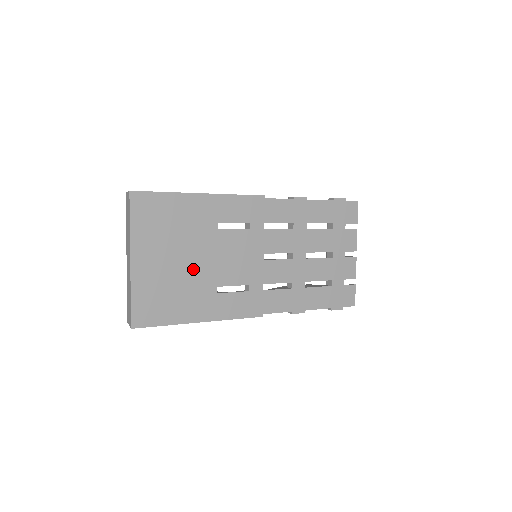
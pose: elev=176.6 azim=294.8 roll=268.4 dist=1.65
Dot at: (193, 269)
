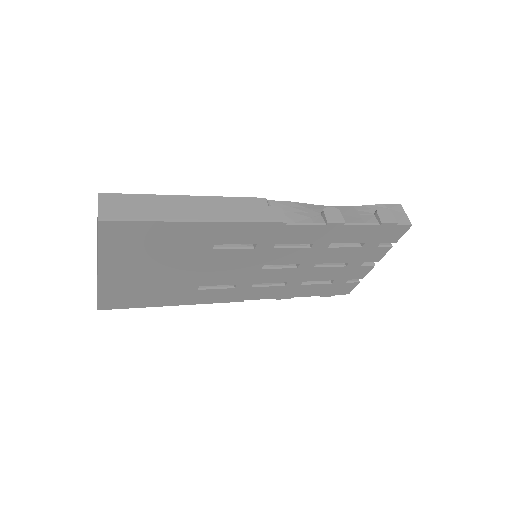
Dot at: (174, 276)
